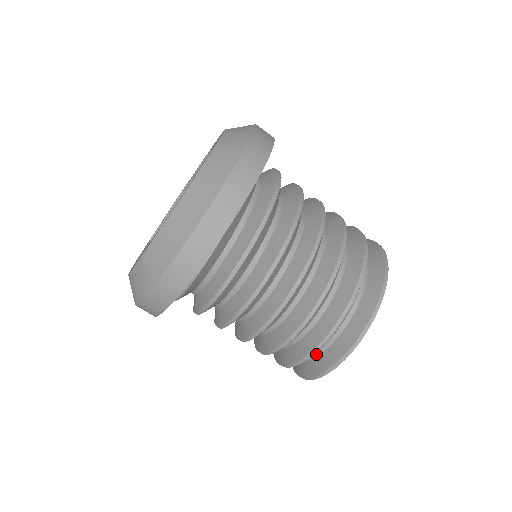
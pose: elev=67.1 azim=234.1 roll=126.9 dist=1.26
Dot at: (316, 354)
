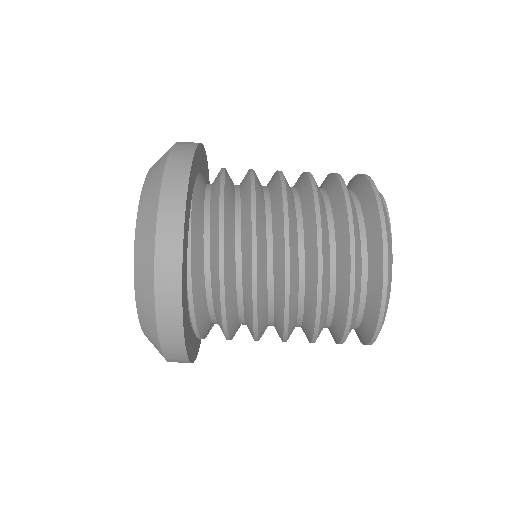
Dot at: (359, 319)
